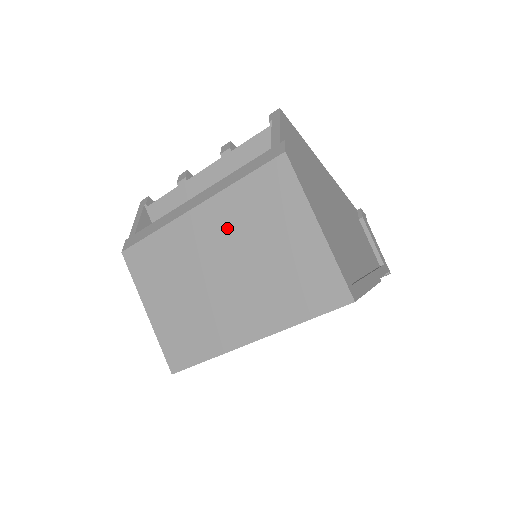
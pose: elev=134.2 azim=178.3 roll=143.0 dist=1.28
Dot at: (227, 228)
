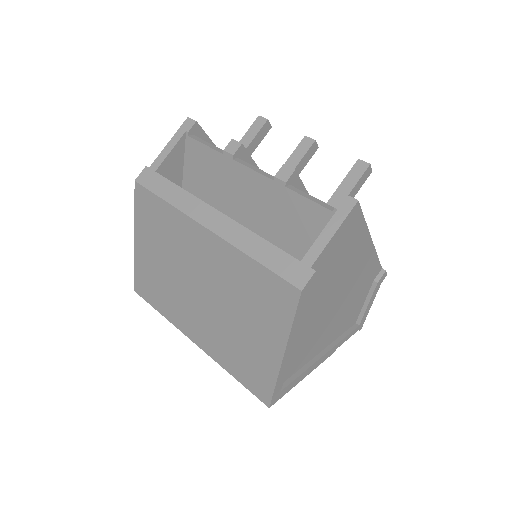
Dot at: (221, 273)
